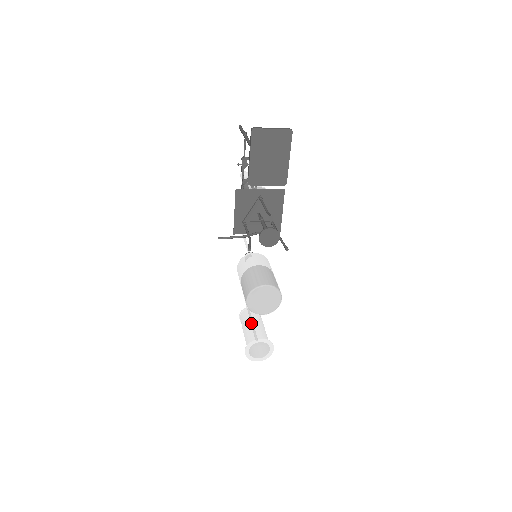
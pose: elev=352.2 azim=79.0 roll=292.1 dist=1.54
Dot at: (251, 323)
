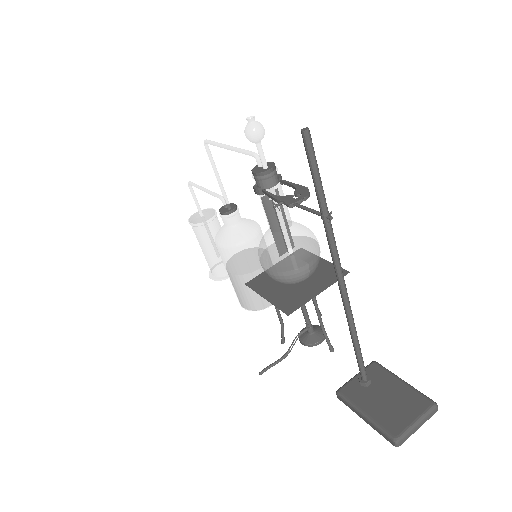
Dot at: (215, 250)
